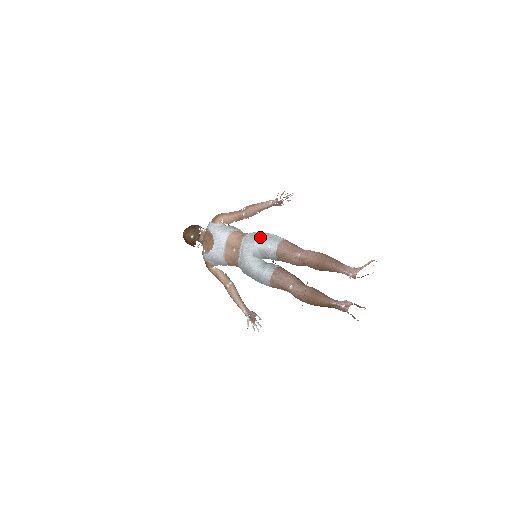
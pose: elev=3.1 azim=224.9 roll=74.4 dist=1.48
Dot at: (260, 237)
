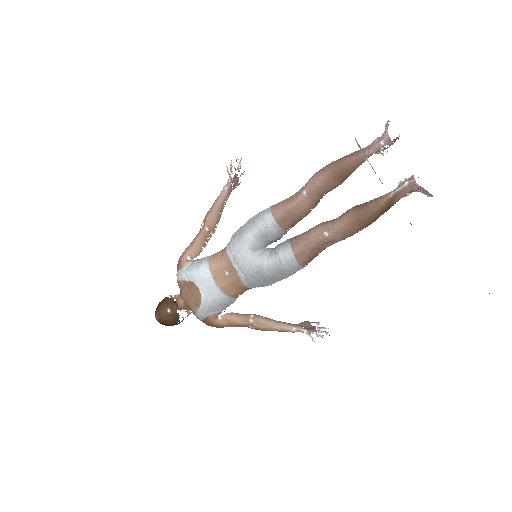
Dot at: (244, 227)
